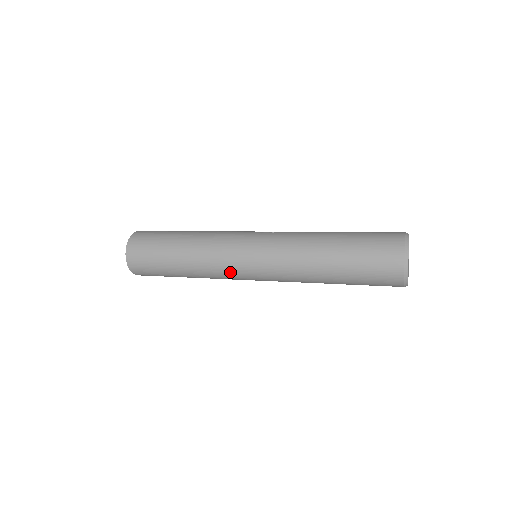
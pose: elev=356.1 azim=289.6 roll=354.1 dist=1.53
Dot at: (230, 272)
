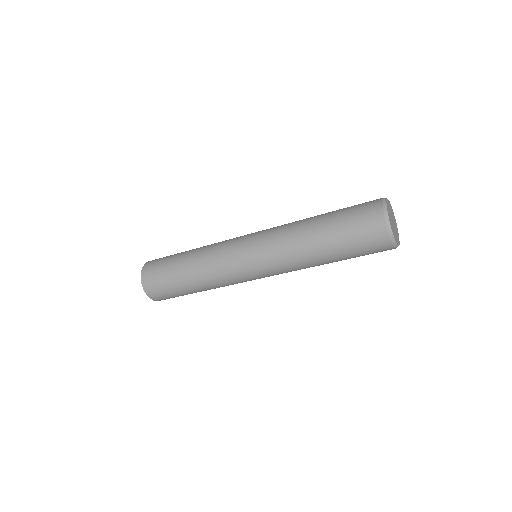
Dot at: (229, 245)
